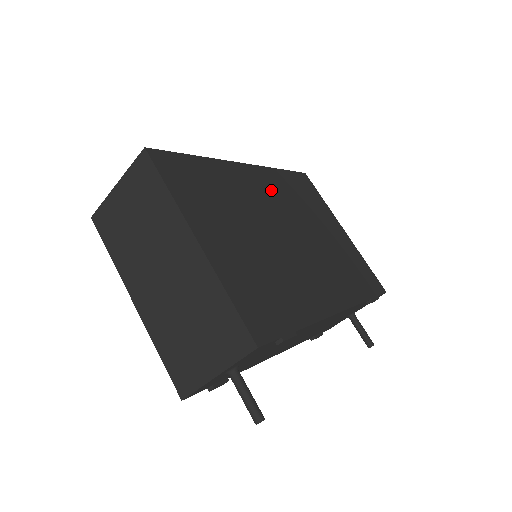
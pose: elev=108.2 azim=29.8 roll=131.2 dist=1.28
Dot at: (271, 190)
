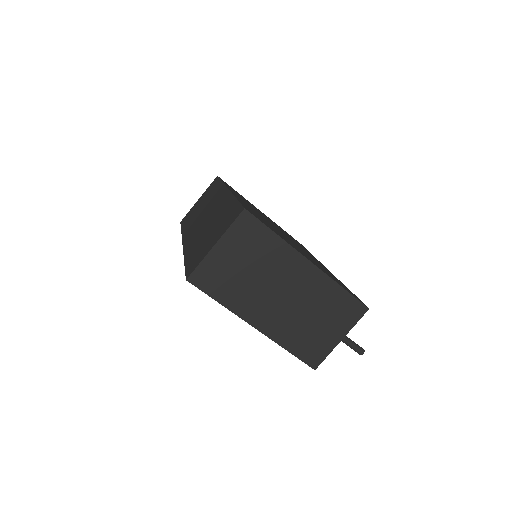
Dot at: (246, 202)
